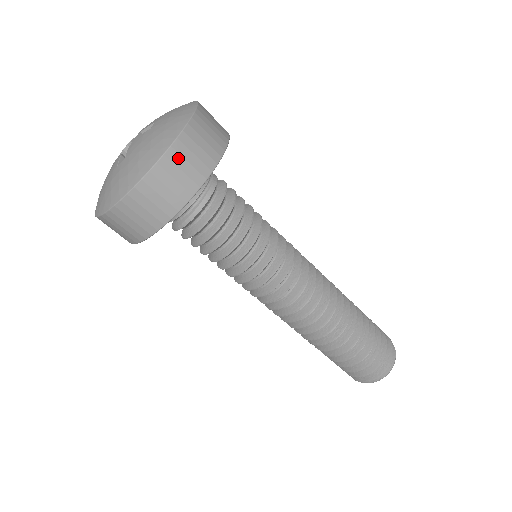
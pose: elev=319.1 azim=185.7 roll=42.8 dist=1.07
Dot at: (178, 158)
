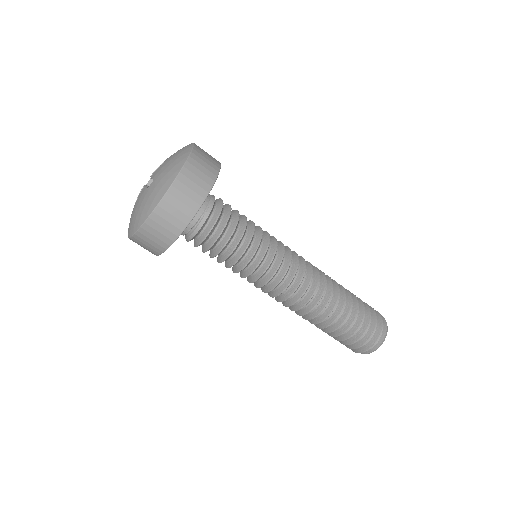
Dot at: (147, 233)
